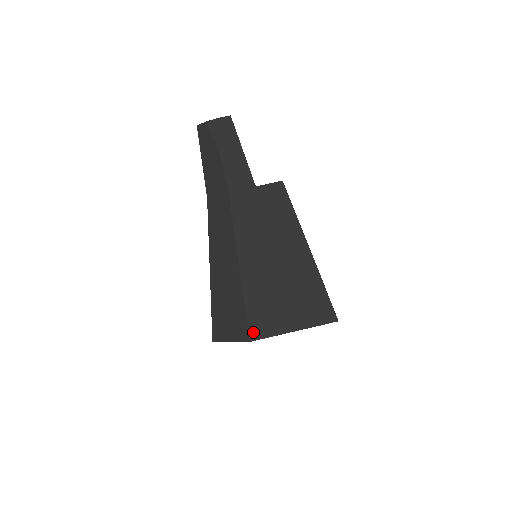
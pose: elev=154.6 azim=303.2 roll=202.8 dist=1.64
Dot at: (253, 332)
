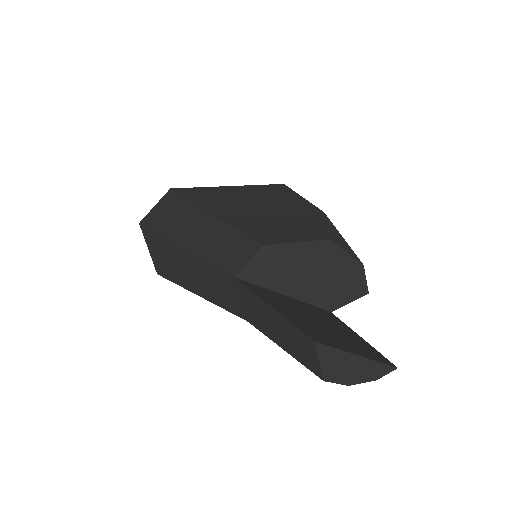
Dot at: occluded
